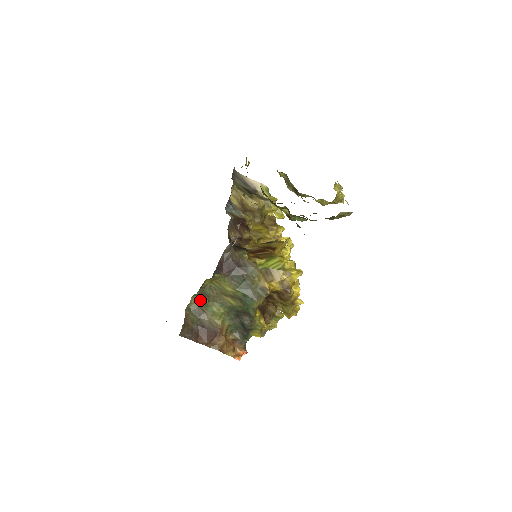
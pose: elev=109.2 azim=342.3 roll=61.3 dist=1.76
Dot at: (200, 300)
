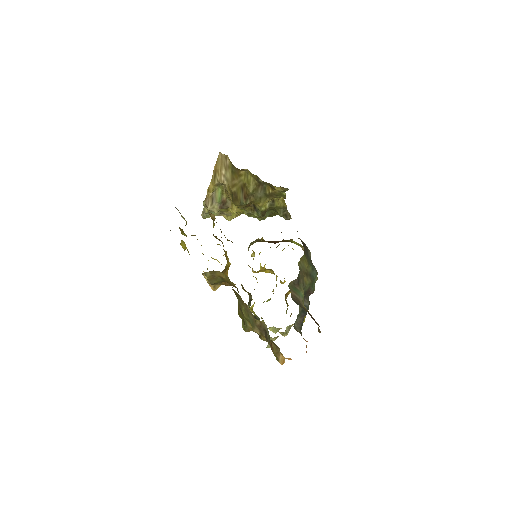
Dot at: (292, 289)
